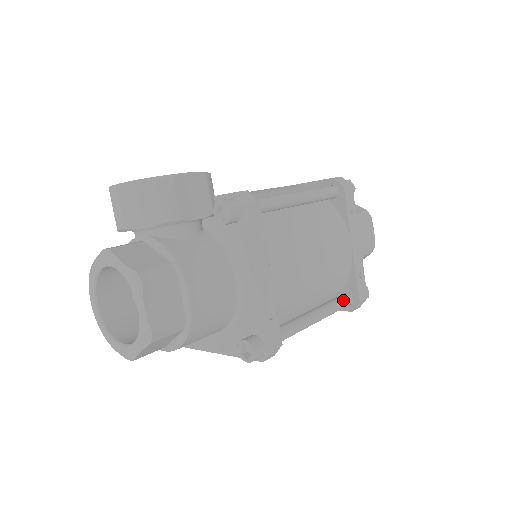
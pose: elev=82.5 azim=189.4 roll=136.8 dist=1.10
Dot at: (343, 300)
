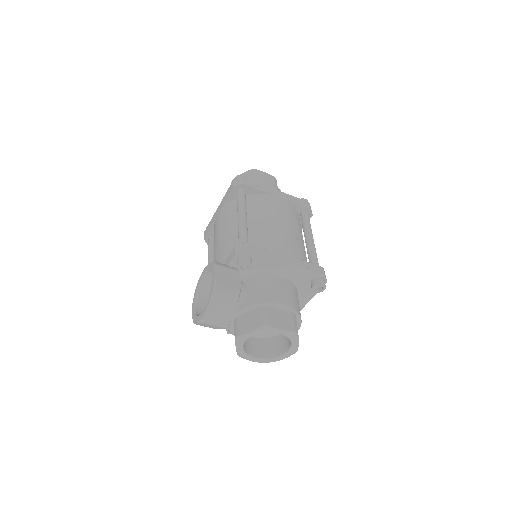
Dot at: (305, 218)
